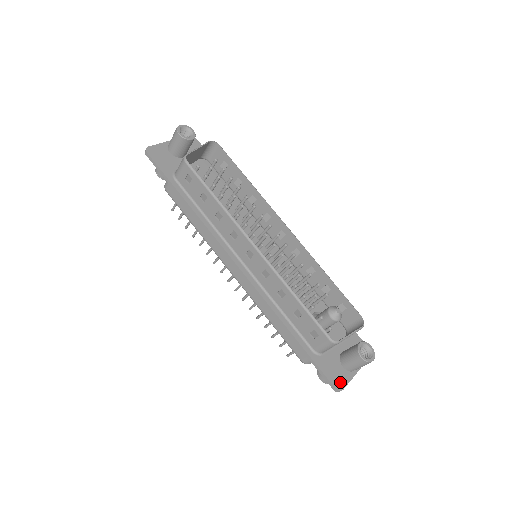
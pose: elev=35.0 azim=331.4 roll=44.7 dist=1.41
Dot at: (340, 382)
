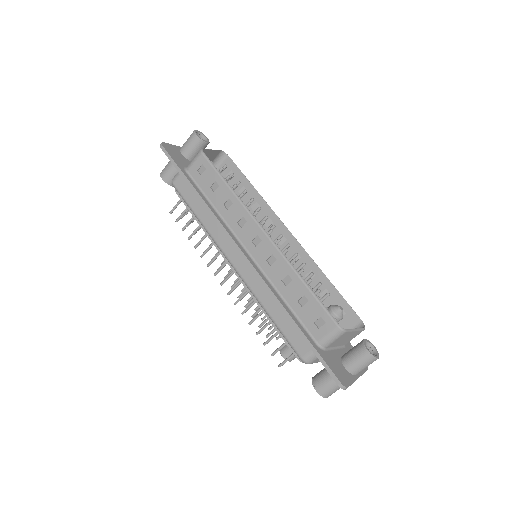
Dot at: (344, 379)
